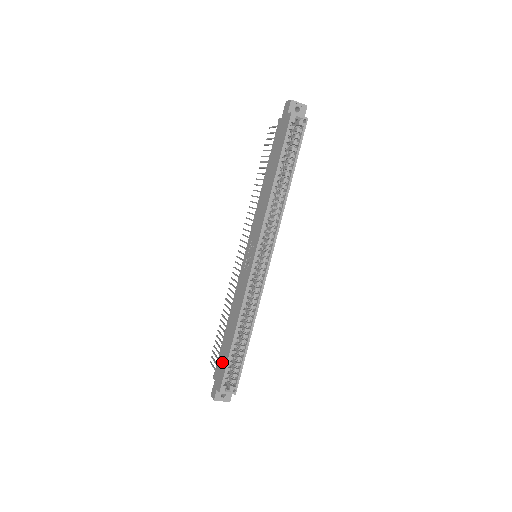
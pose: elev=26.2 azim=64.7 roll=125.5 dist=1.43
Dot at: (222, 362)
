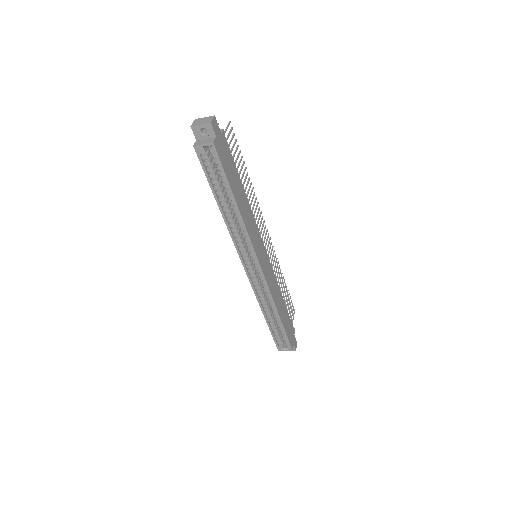
Dot at: occluded
